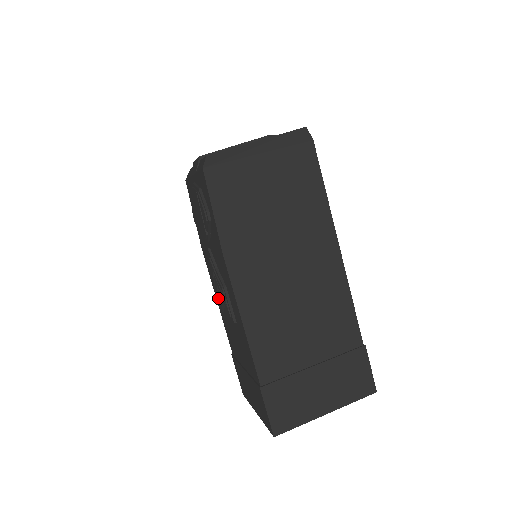
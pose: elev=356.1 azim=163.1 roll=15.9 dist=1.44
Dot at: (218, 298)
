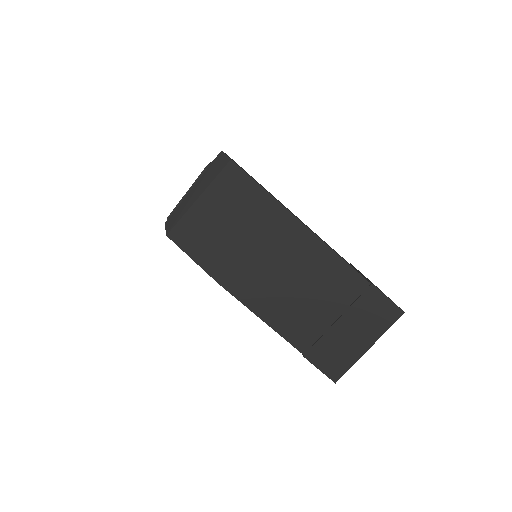
Dot at: occluded
